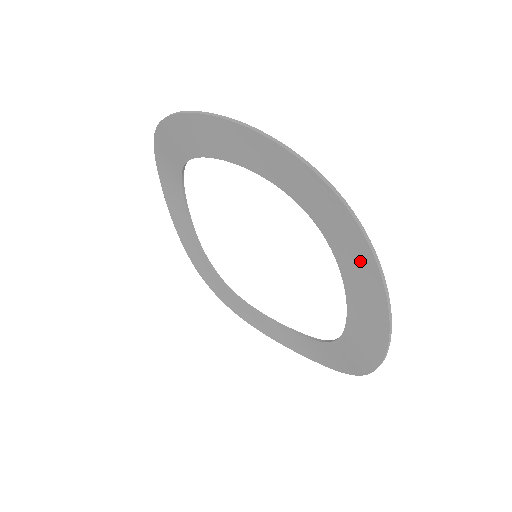
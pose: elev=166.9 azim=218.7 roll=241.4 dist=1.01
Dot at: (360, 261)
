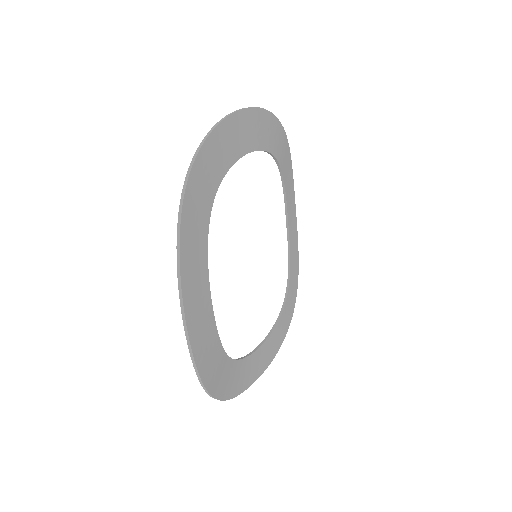
Dot at: (208, 369)
